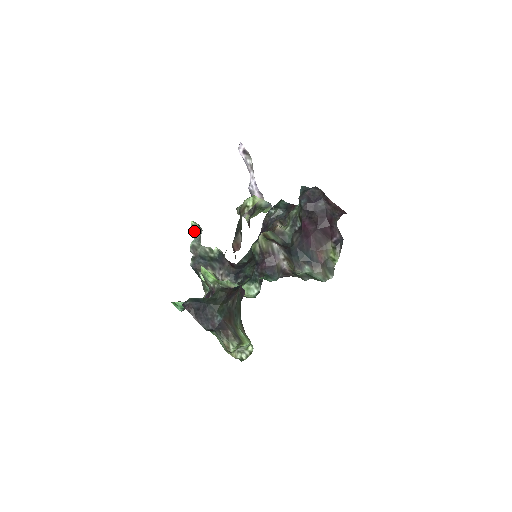
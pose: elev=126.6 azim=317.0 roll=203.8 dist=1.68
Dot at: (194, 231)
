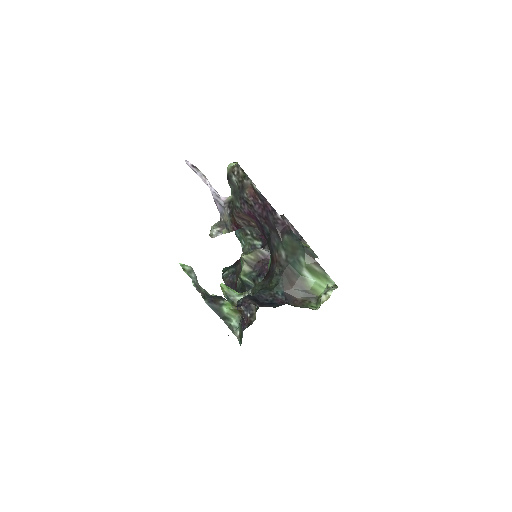
Dot at: (187, 270)
